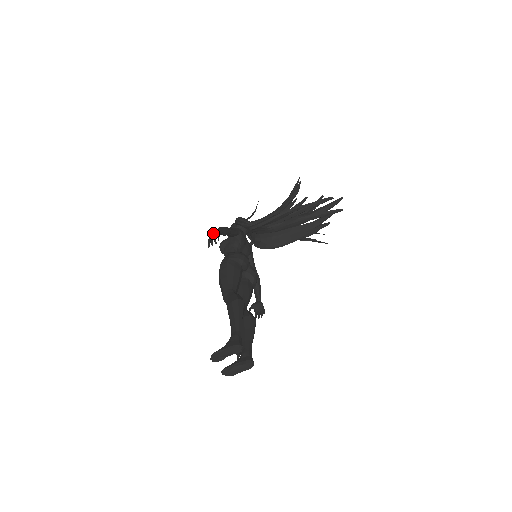
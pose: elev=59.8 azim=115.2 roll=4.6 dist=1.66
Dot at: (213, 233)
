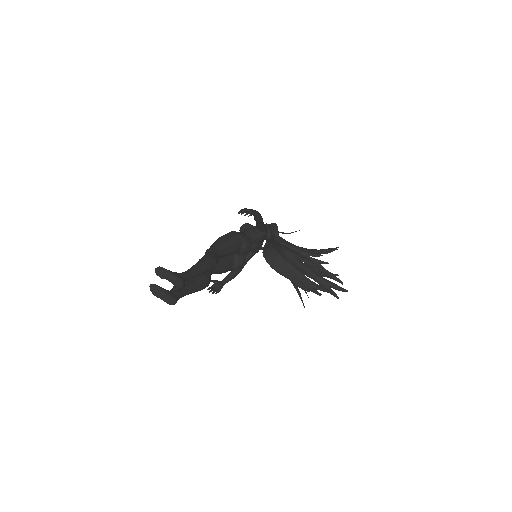
Dot at: (251, 209)
